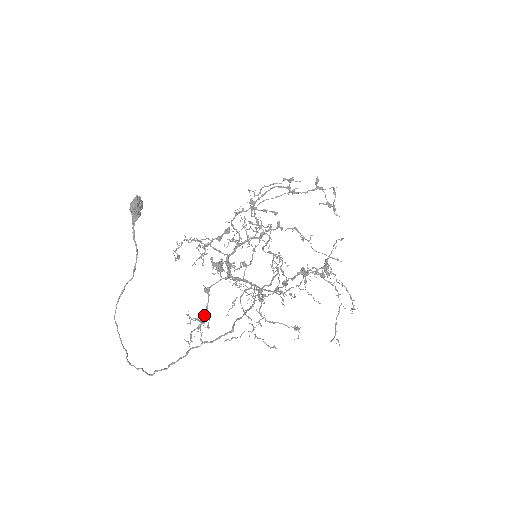
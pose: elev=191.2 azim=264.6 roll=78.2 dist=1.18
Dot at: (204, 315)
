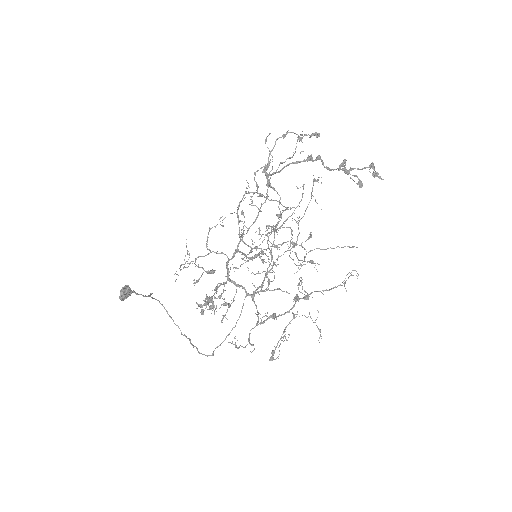
Dot at: occluded
